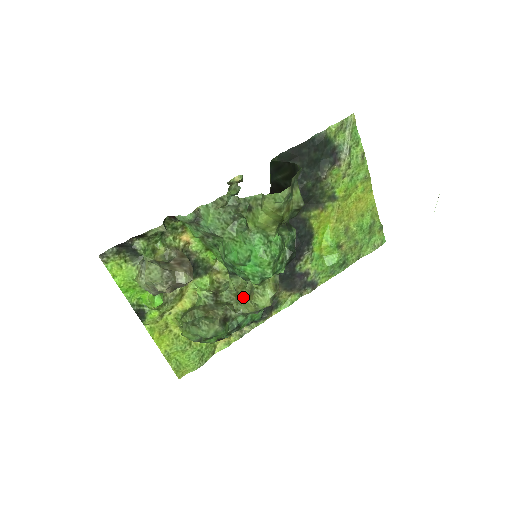
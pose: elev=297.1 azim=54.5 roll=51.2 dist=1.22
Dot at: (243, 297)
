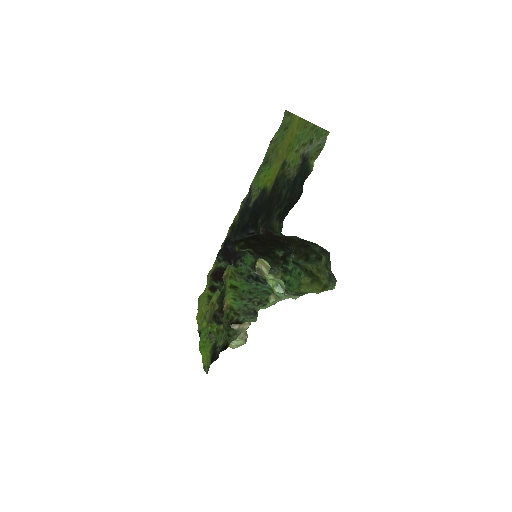
Dot at: occluded
